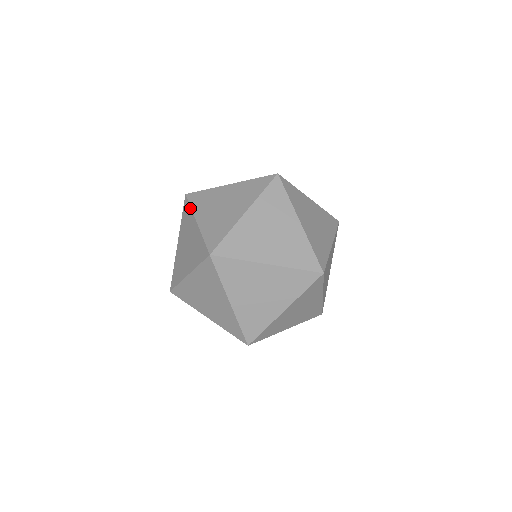
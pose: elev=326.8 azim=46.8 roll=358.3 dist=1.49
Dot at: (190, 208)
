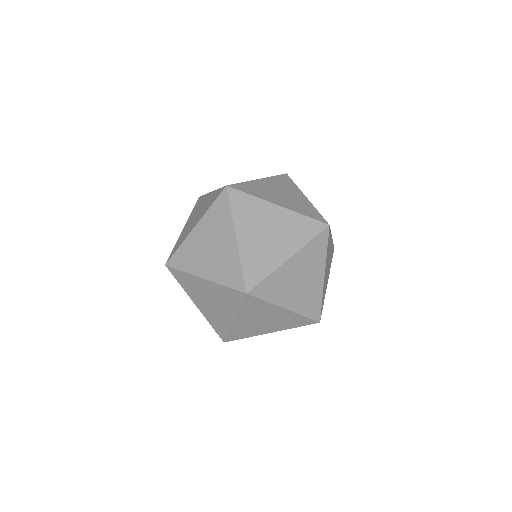
Dot at: (183, 273)
